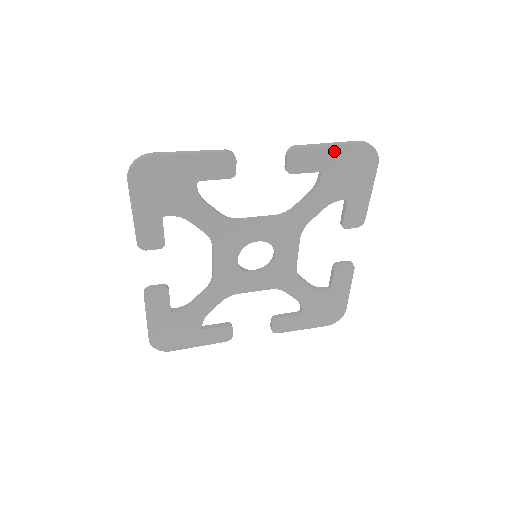
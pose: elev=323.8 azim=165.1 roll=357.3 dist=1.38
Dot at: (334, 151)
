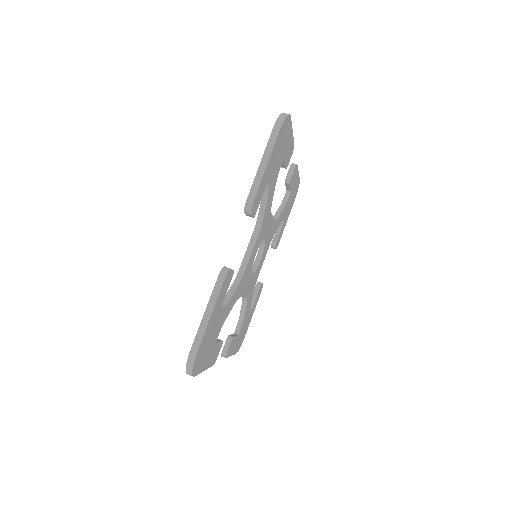
Dot at: (269, 163)
